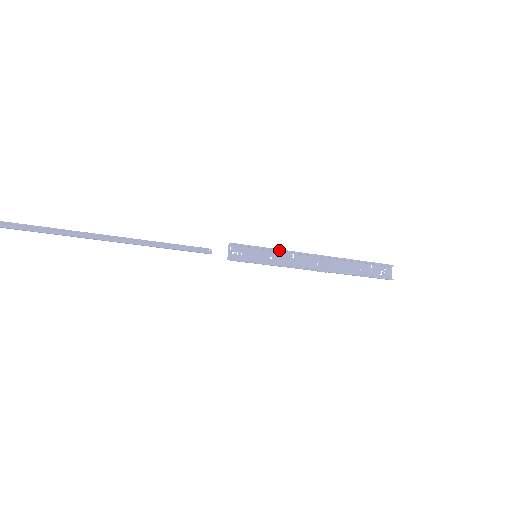
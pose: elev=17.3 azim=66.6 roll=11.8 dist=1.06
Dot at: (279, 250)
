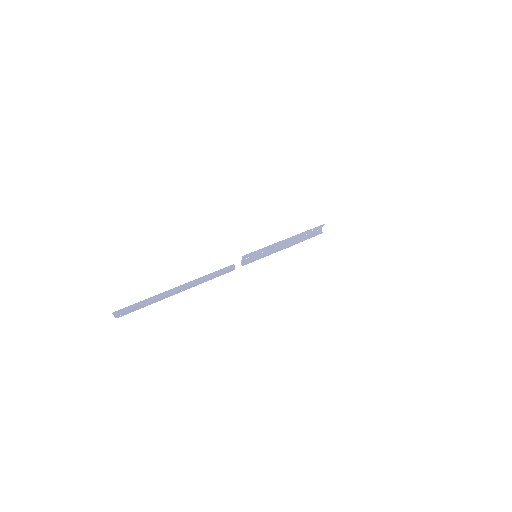
Dot at: (268, 247)
